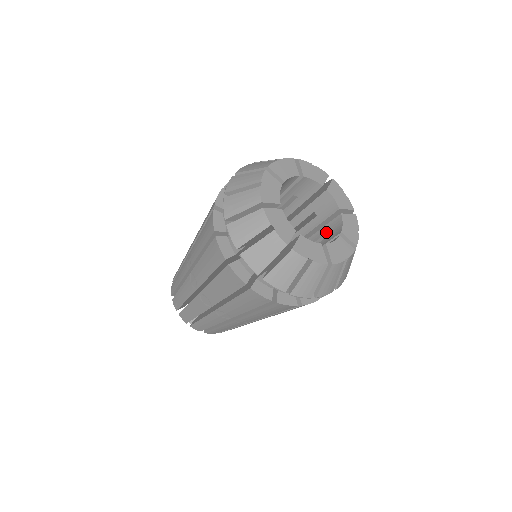
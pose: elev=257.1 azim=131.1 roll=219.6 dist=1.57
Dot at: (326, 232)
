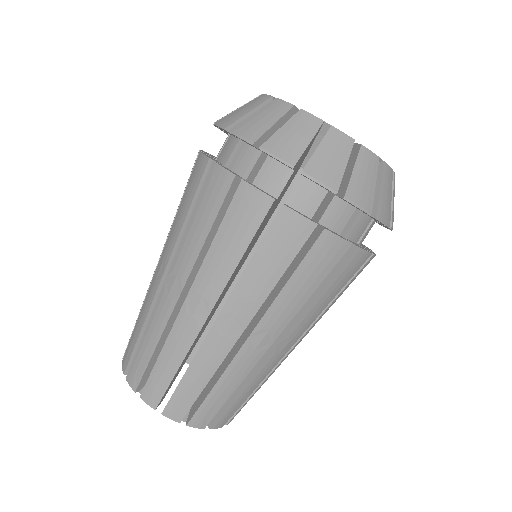
Dot at: occluded
